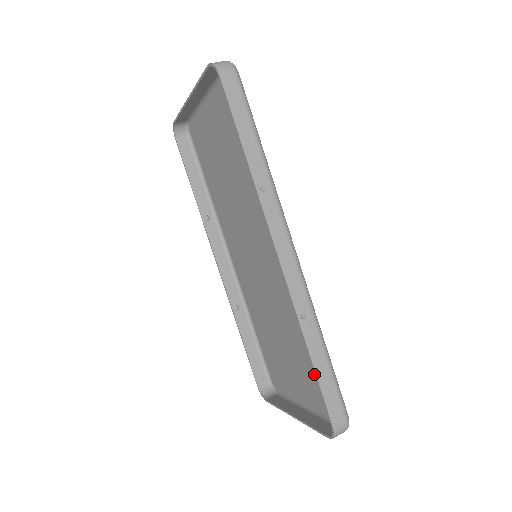
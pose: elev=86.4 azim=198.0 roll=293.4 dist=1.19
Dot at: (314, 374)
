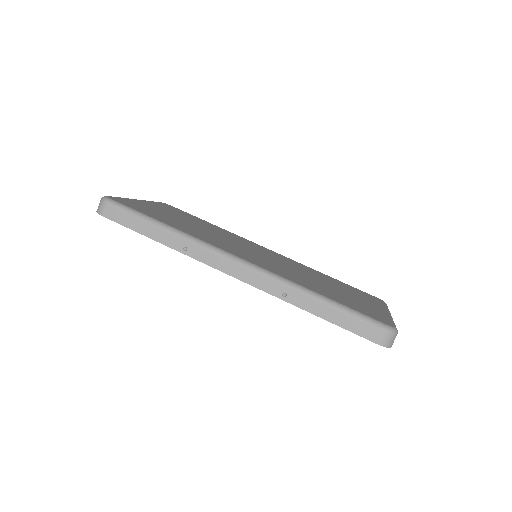
Dot at: occluded
